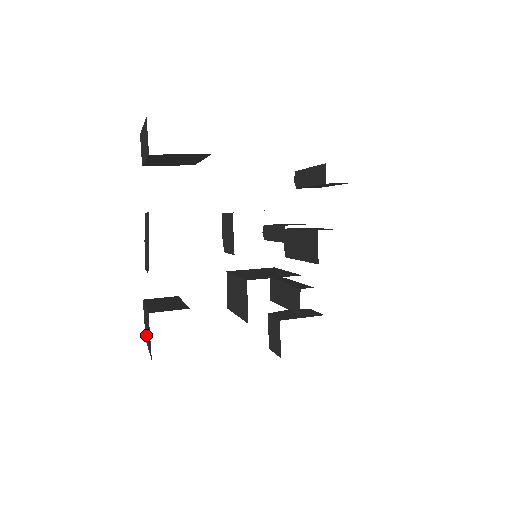
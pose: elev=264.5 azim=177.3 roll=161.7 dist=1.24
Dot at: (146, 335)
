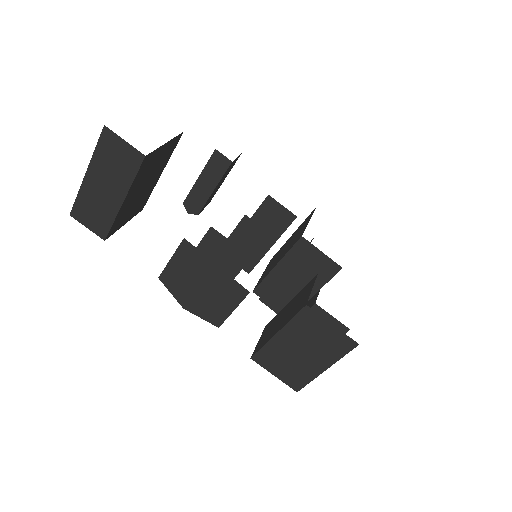
Dot at: (300, 372)
